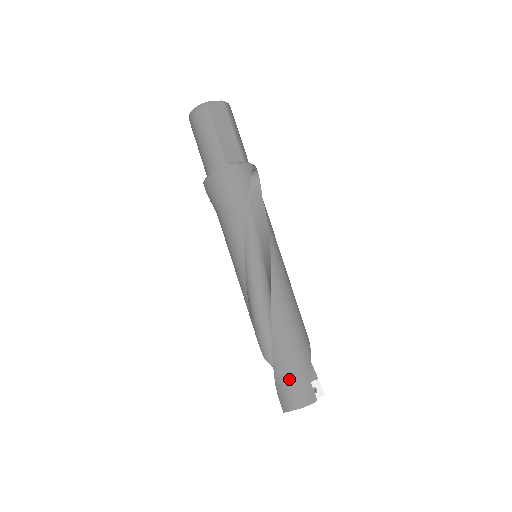
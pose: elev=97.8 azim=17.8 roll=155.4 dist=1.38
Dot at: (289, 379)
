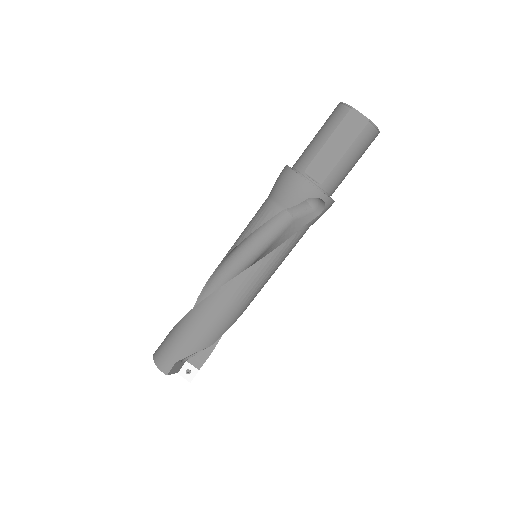
Dot at: (170, 343)
